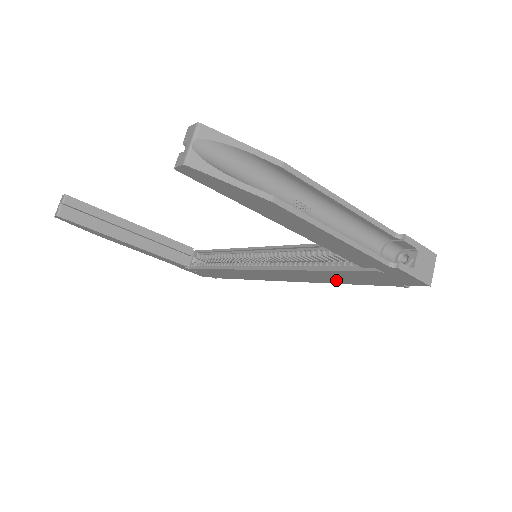
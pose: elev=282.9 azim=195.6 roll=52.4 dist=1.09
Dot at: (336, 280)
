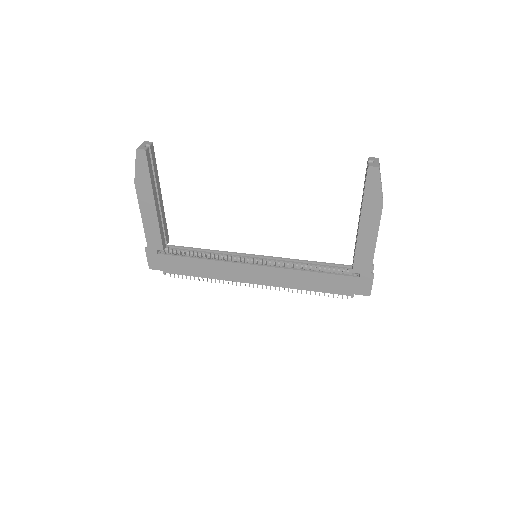
Dot at: (309, 285)
